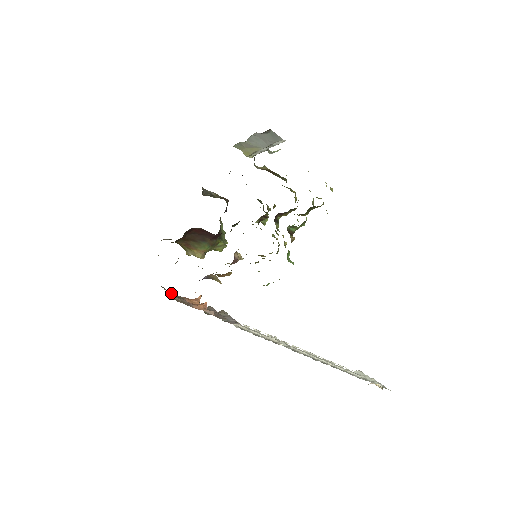
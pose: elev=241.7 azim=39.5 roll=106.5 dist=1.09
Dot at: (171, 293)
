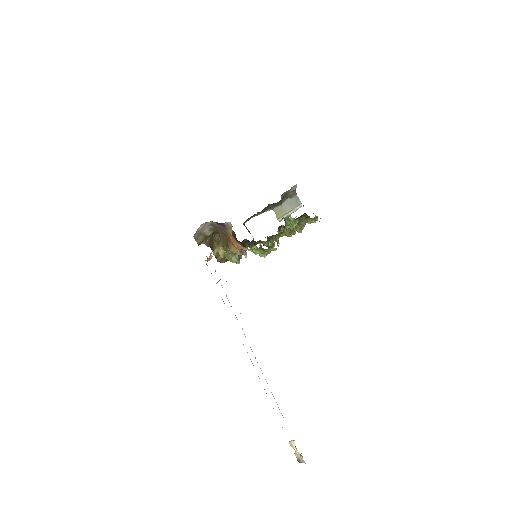
Dot at: occluded
